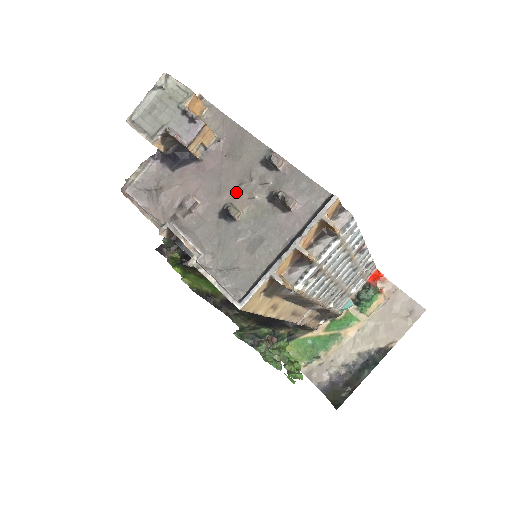
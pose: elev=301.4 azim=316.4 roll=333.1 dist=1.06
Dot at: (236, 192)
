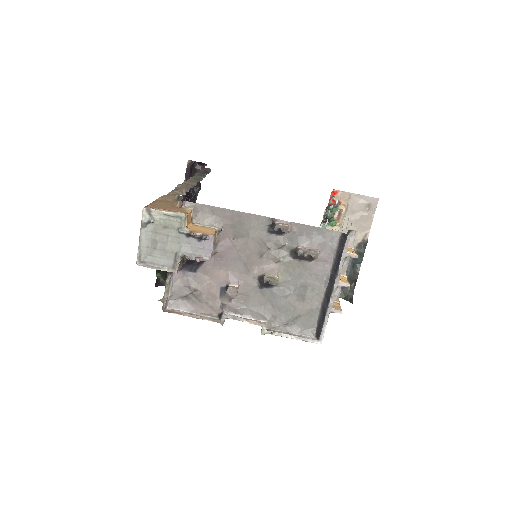
Dot at: (262, 263)
